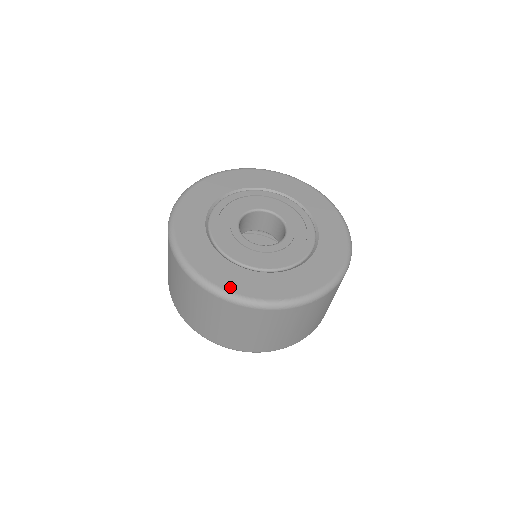
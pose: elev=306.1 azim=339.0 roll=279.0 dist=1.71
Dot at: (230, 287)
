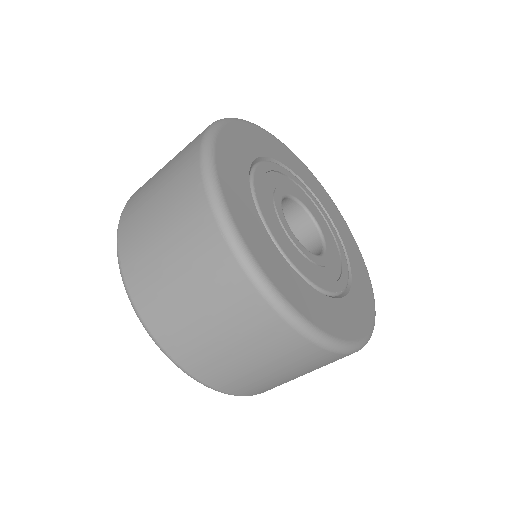
Dot at: (224, 138)
